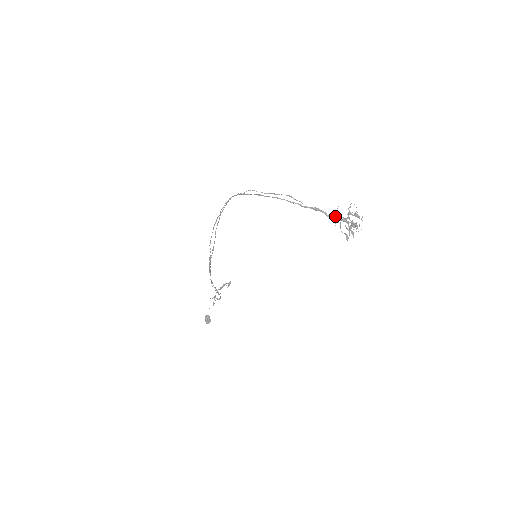
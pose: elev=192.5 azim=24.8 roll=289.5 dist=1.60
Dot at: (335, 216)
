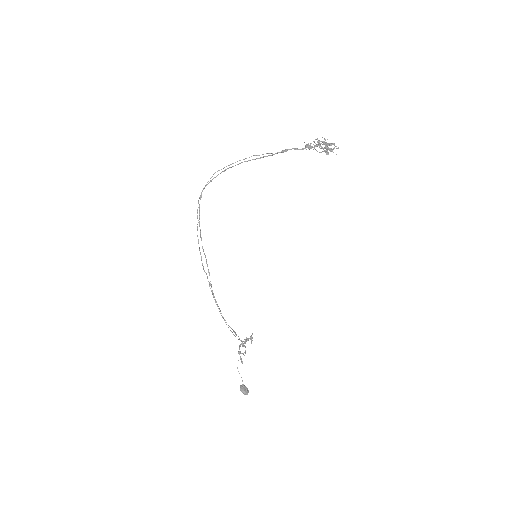
Dot at: (305, 145)
